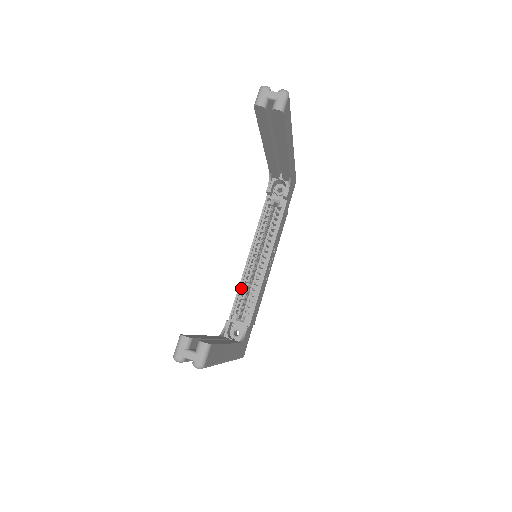
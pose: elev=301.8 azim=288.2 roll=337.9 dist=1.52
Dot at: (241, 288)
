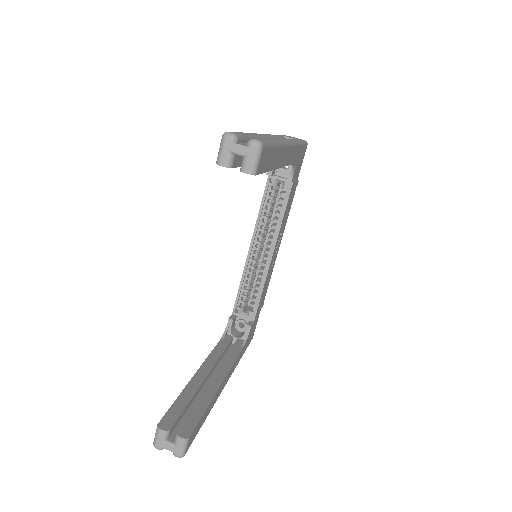
Dot at: (244, 281)
